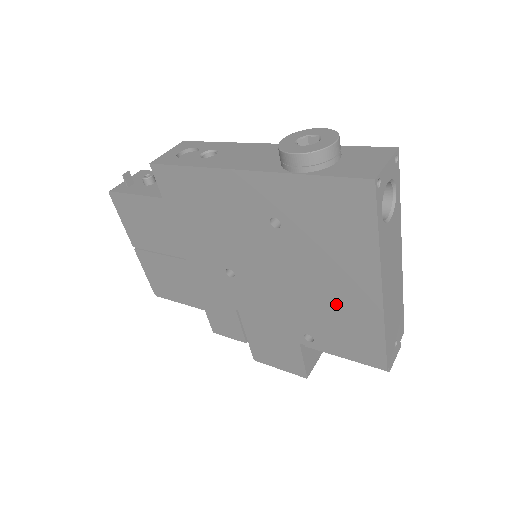
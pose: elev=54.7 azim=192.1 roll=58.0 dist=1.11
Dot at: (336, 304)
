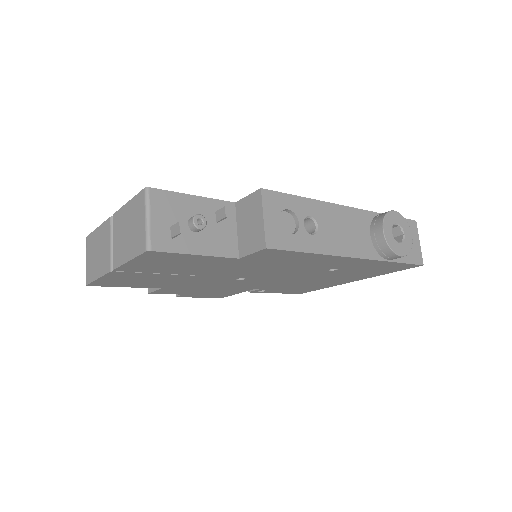
Dot at: (313, 284)
